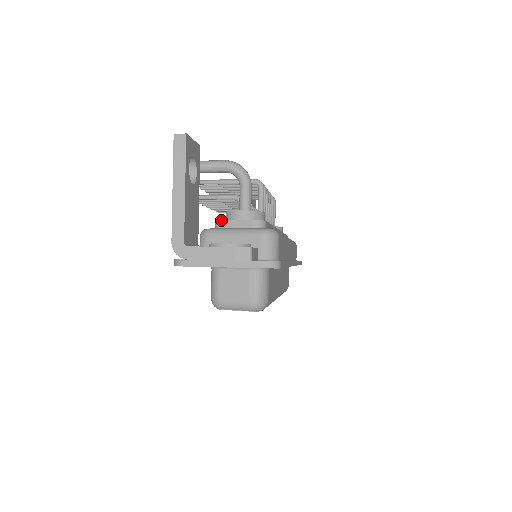
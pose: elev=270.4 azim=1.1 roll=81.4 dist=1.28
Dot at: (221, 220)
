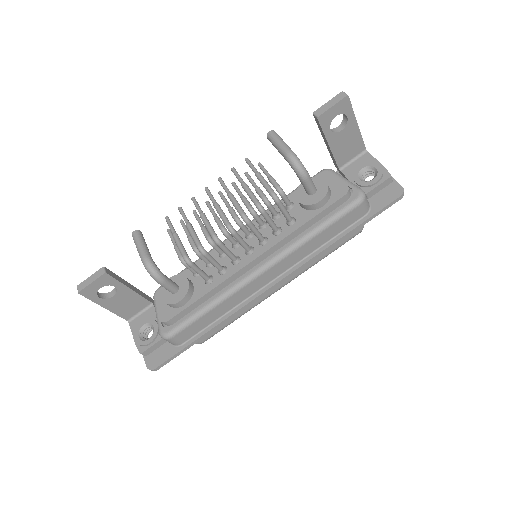
Dot at: (155, 297)
